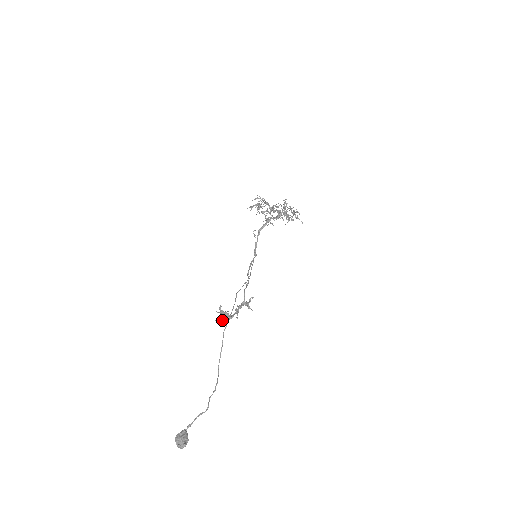
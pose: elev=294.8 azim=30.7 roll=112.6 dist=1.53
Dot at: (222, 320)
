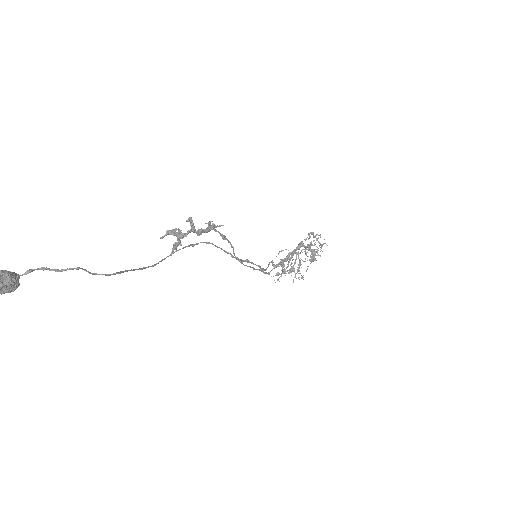
Dot at: (167, 232)
